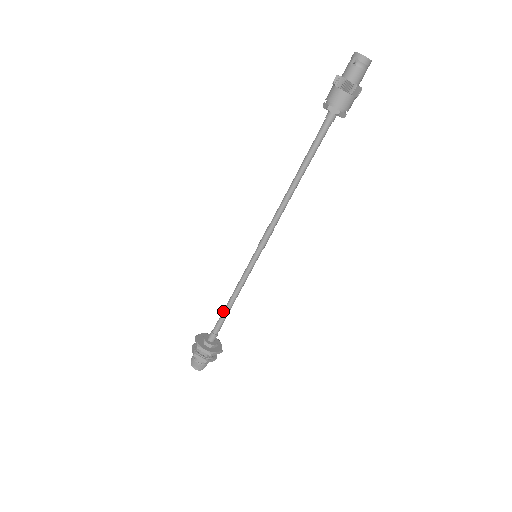
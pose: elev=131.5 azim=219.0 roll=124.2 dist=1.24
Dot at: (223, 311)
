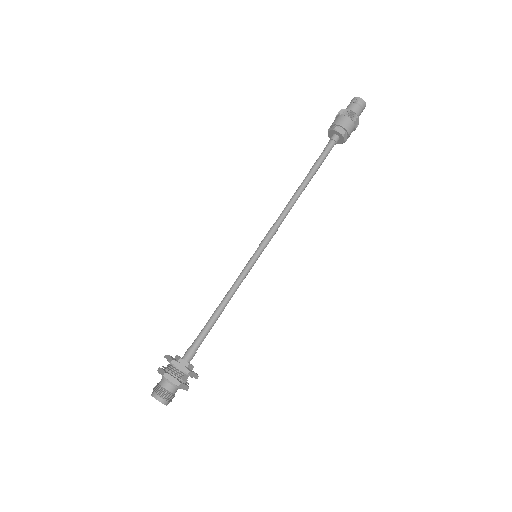
Dot at: (209, 319)
